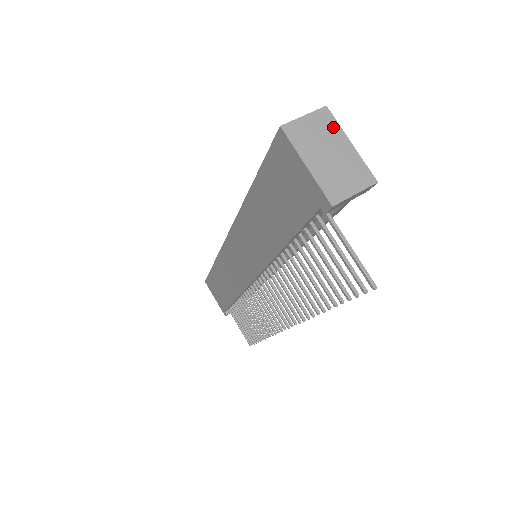
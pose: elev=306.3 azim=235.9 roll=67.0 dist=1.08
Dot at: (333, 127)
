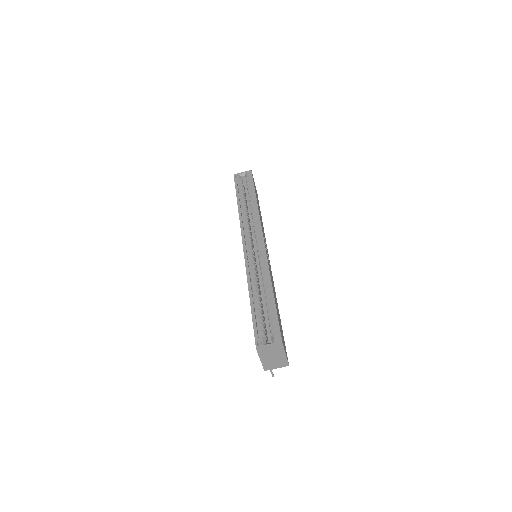
Dot at: (281, 350)
